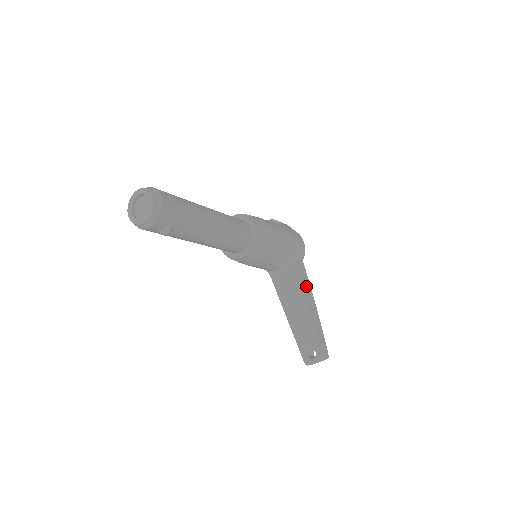
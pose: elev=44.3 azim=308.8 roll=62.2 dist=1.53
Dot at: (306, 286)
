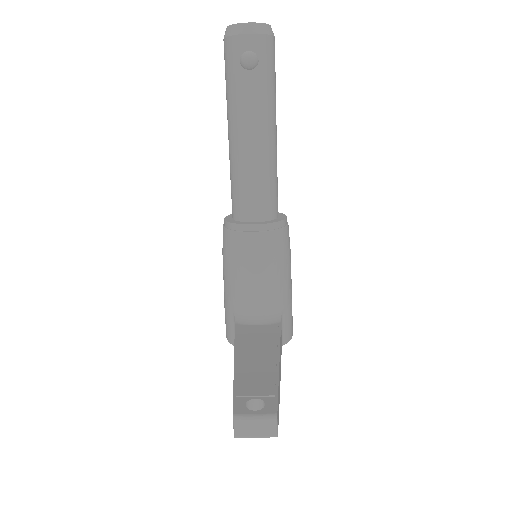
Dot at: occluded
